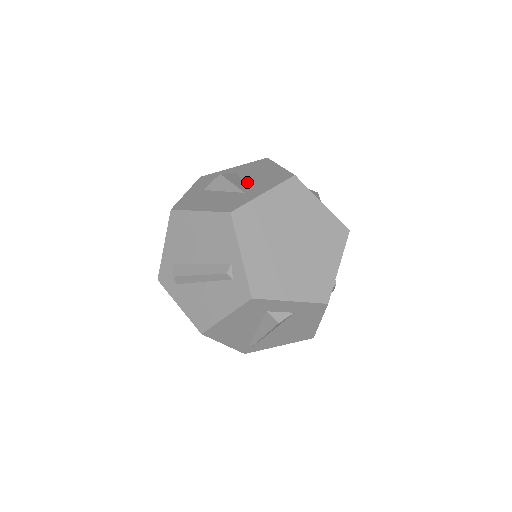
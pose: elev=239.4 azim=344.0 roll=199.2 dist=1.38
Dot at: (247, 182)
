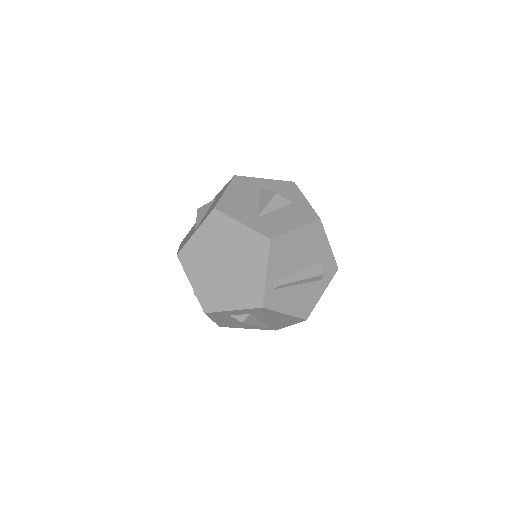
Dot at: (205, 214)
